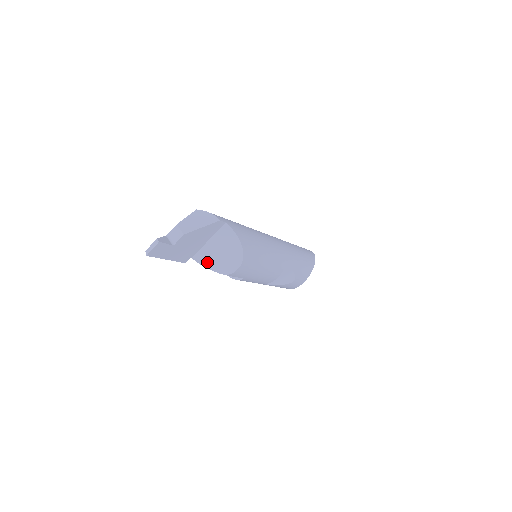
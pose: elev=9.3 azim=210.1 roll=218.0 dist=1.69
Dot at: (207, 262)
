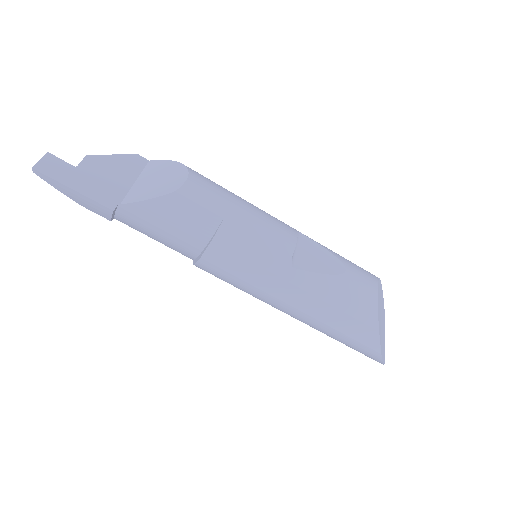
Dot at: (143, 196)
